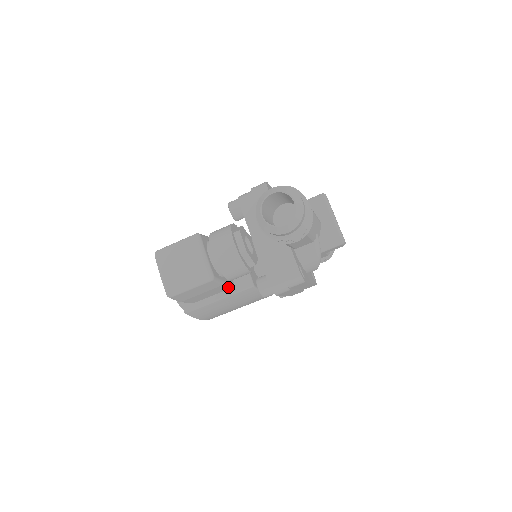
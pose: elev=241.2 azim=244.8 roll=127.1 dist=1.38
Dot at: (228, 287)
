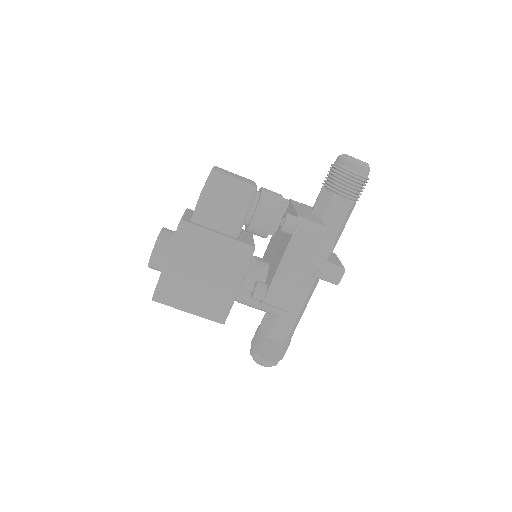
Dot at: (237, 230)
